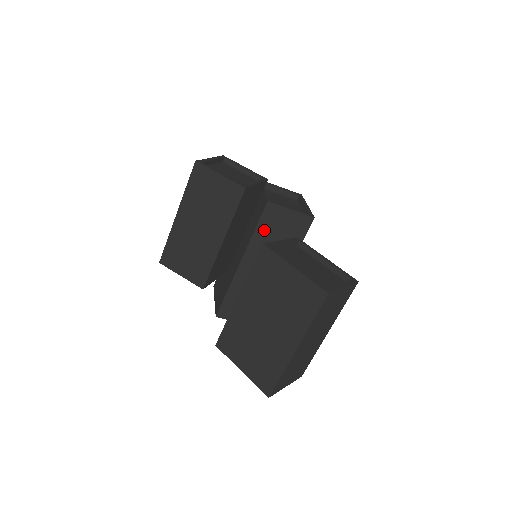
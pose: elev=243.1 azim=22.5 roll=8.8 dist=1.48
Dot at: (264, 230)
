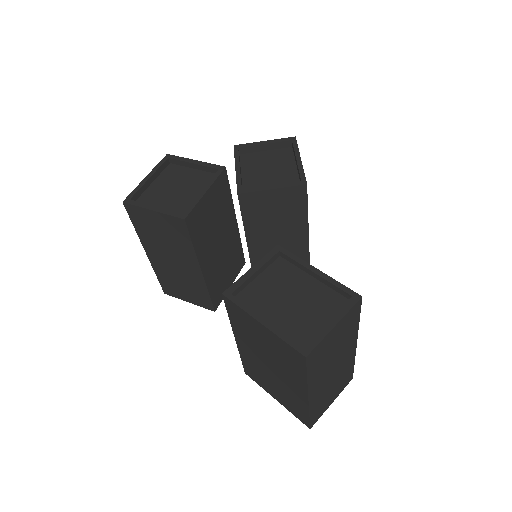
Dot at: (254, 221)
